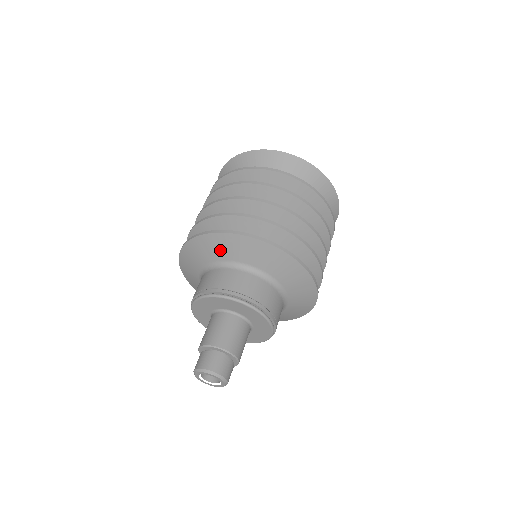
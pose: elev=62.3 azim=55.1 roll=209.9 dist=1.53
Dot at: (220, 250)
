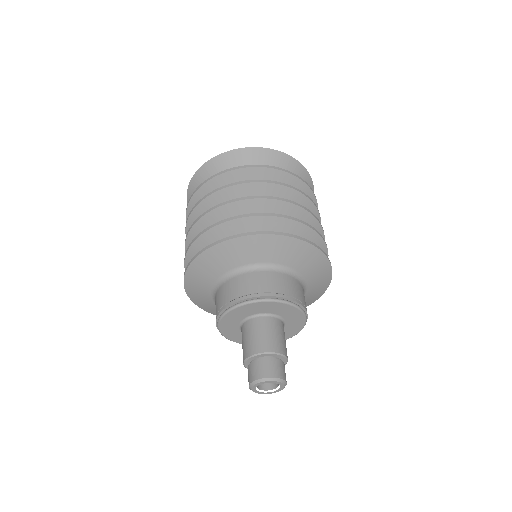
Dot at: (207, 273)
